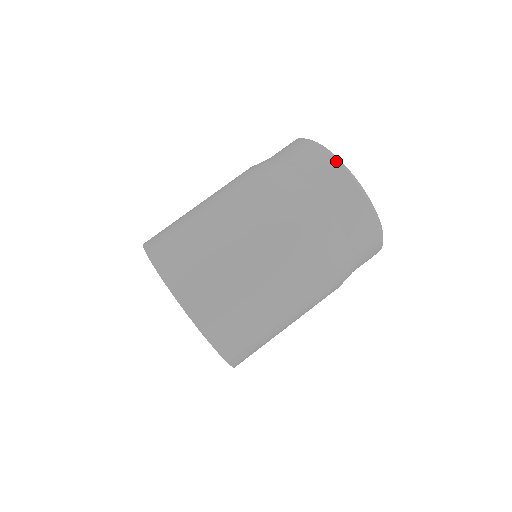
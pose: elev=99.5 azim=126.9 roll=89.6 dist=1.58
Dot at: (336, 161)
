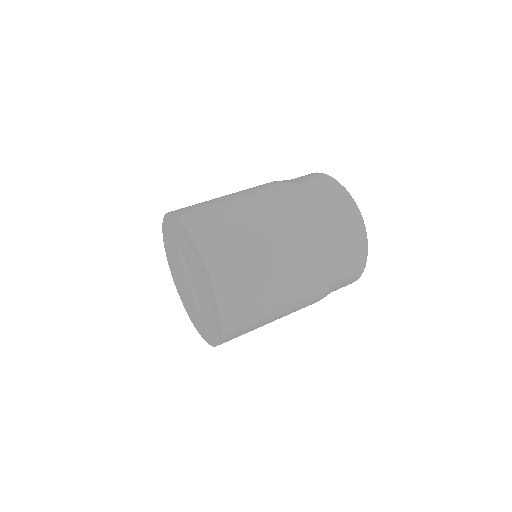
Dot at: (323, 174)
